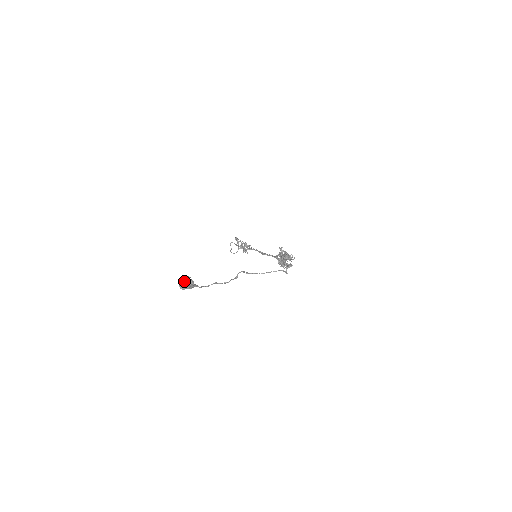
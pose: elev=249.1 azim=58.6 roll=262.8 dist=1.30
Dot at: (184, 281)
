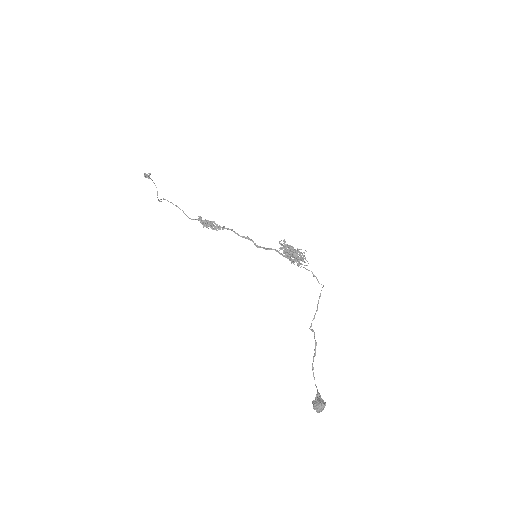
Dot at: occluded
